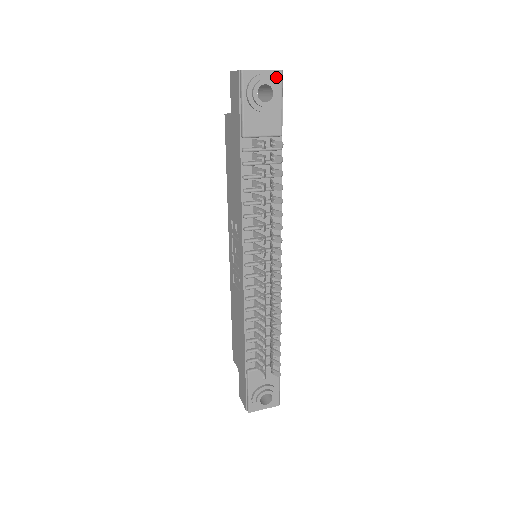
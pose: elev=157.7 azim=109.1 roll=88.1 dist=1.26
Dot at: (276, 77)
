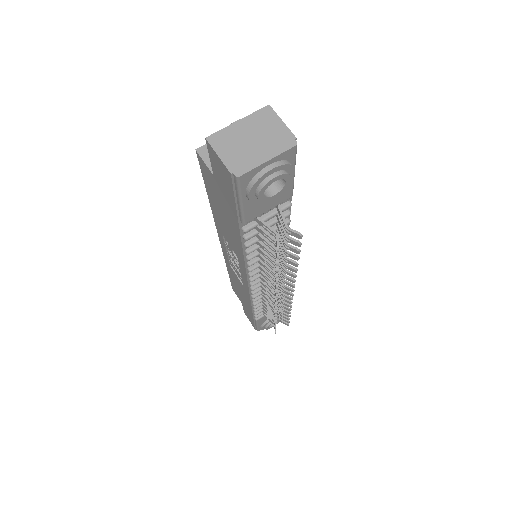
Dot at: (287, 156)
